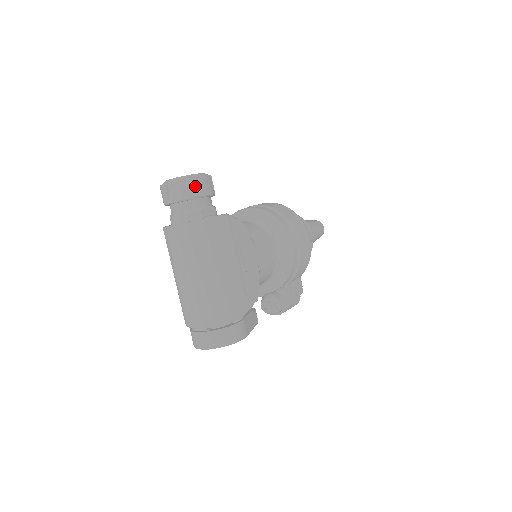
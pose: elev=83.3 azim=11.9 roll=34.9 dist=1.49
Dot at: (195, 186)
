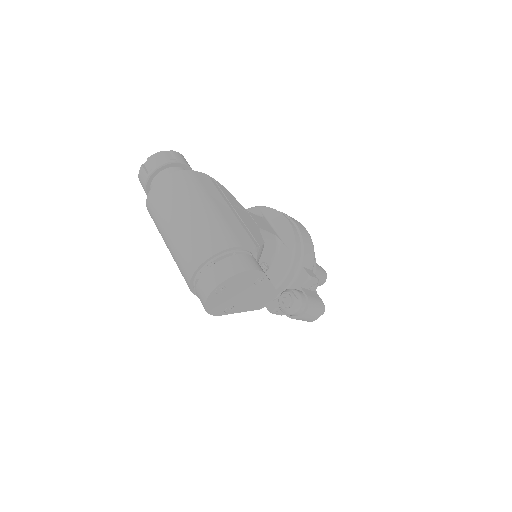
Dot at: (171, 157)
